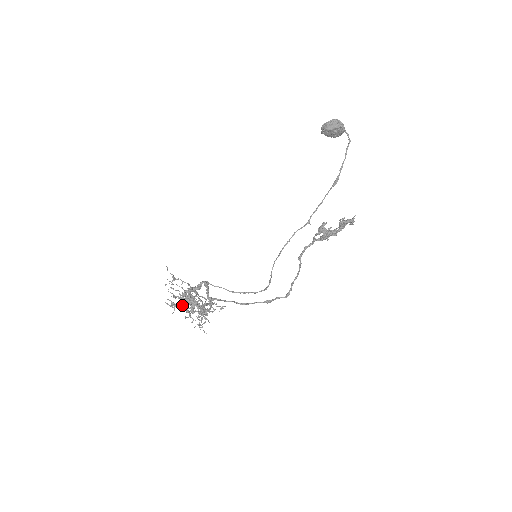
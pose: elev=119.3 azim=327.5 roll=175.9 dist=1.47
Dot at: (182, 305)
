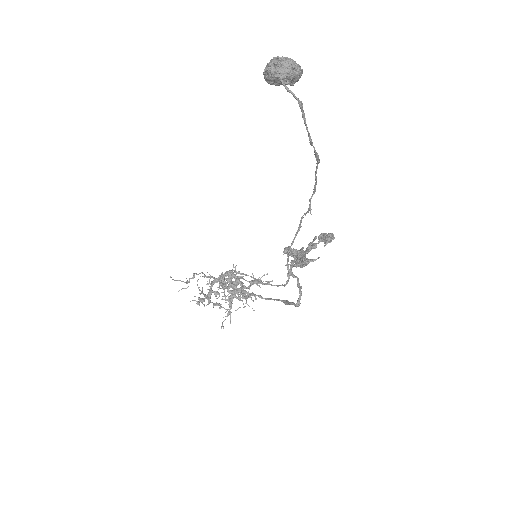
Dot at: occluded
